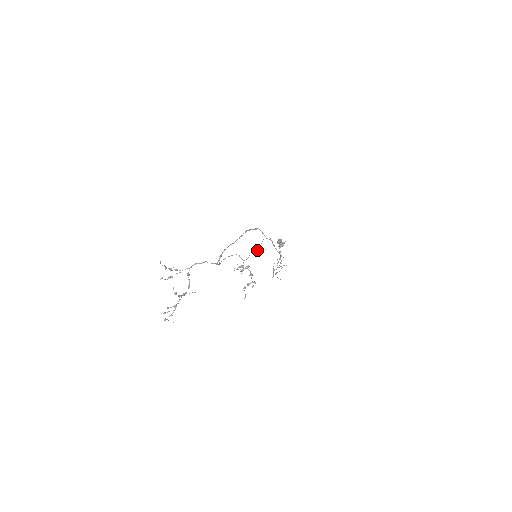
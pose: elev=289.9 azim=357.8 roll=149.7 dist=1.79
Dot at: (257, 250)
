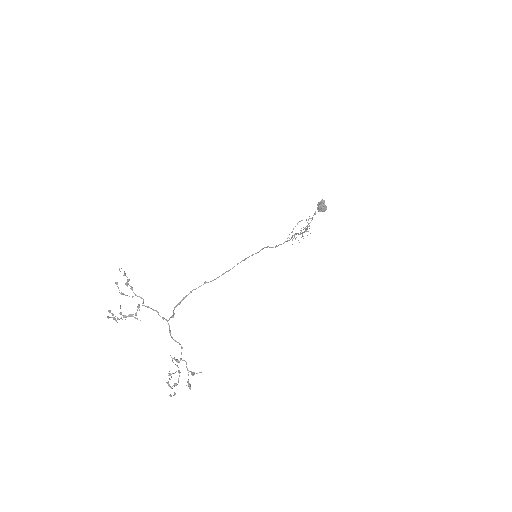
Dot at: occluded
